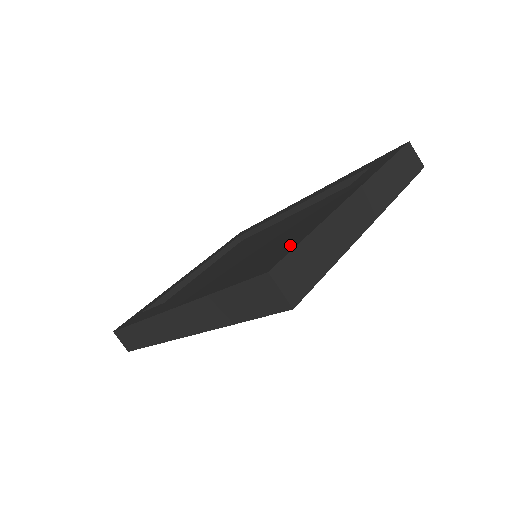
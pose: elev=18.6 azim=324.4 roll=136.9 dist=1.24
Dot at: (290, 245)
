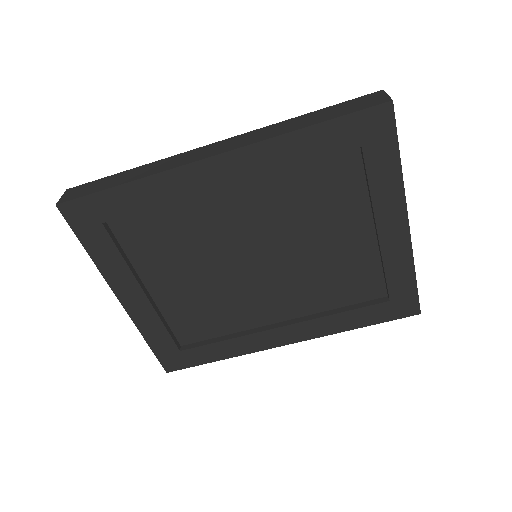
Dot at: occluded
